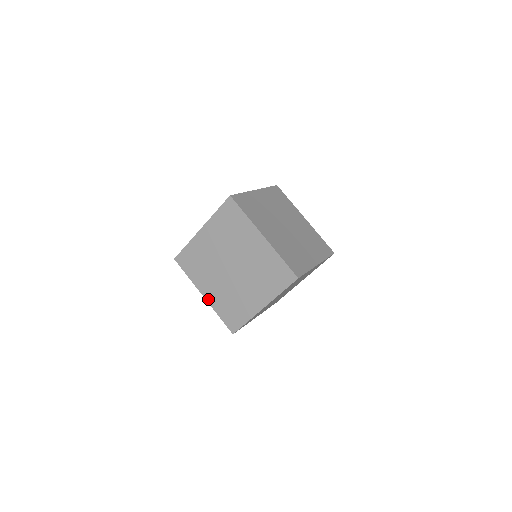
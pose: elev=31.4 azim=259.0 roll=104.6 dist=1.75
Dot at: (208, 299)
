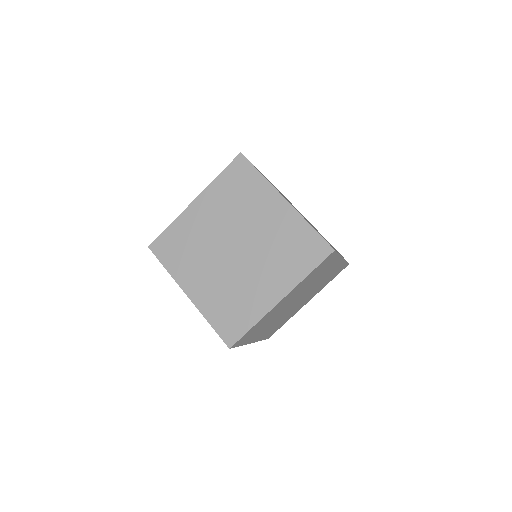
Dot at: occluded
